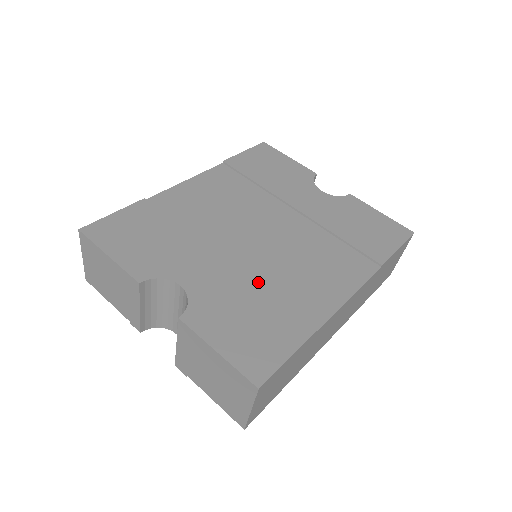
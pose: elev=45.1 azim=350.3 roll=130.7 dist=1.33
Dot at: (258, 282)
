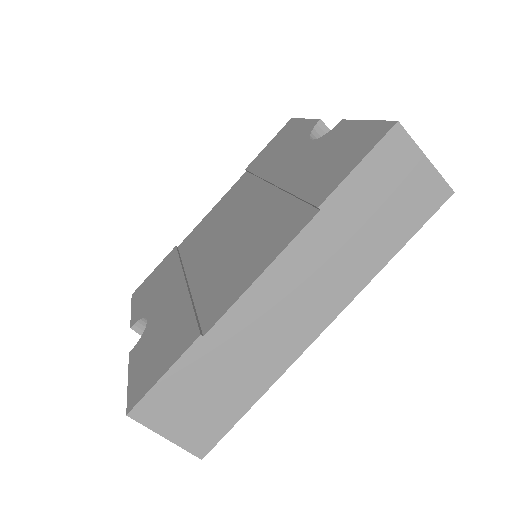
Dot at: (196, 293)
